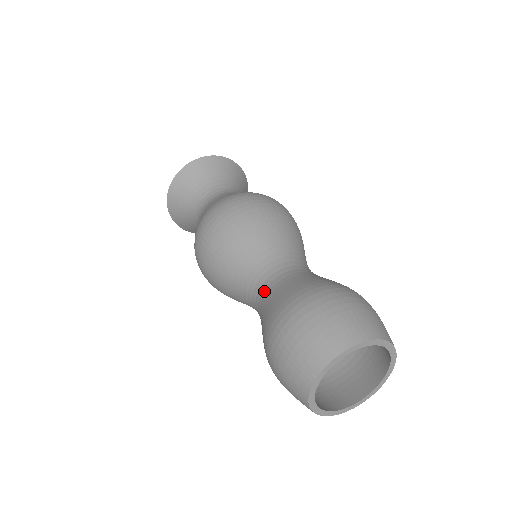
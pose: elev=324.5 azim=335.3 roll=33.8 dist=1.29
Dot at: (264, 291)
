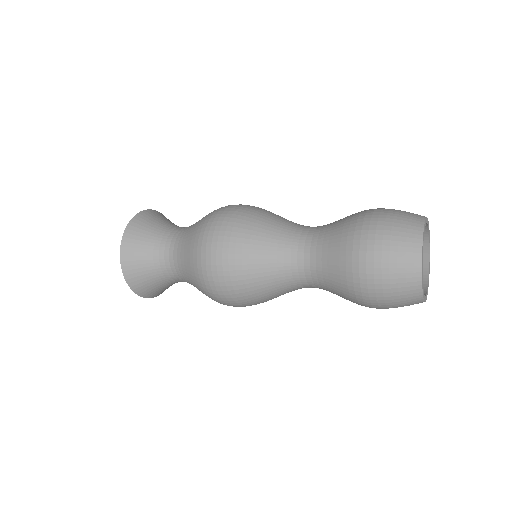
Dot at: (315, 234)
